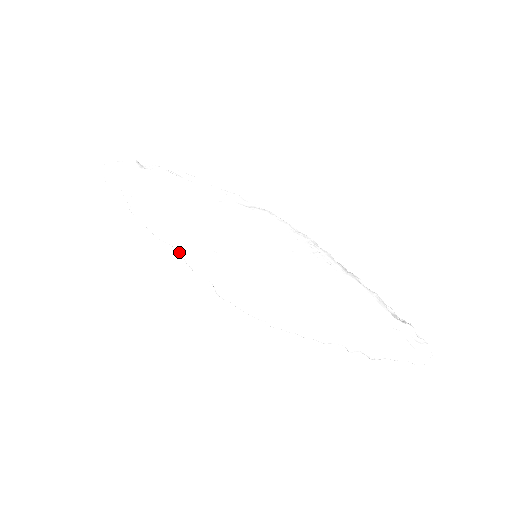
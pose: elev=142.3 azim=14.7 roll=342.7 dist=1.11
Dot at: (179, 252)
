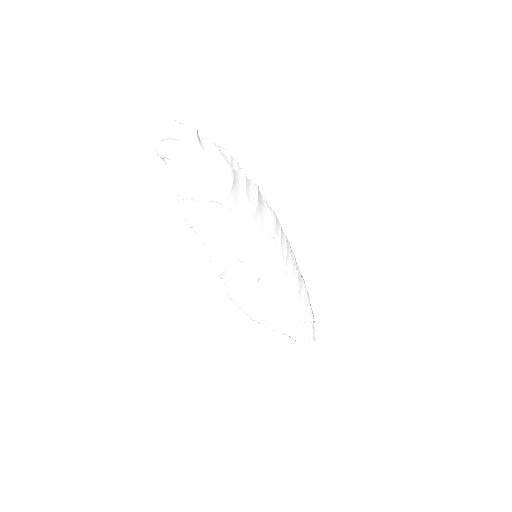
Dot at: (207, 248)
